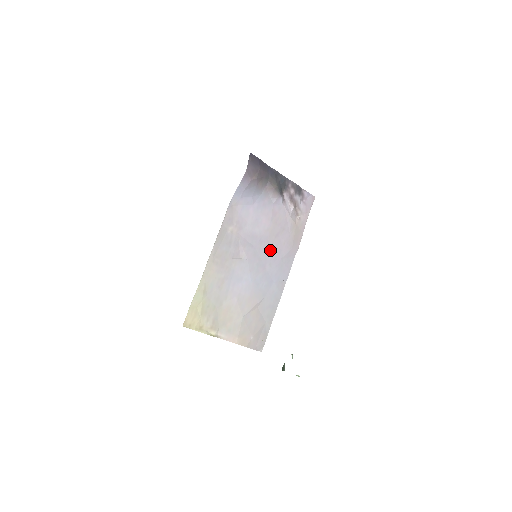
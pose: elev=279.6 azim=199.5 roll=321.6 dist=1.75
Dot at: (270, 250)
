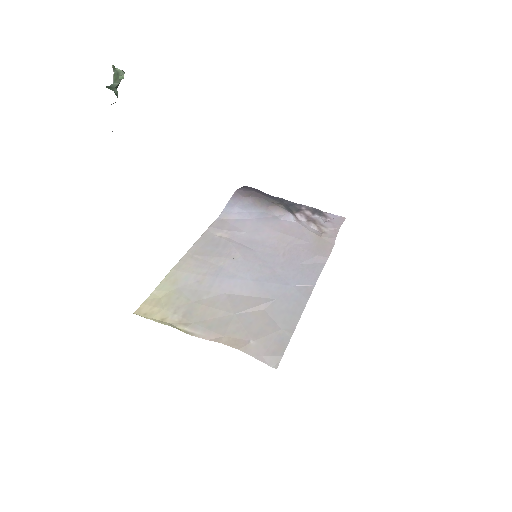
Dot at: (281, 255)
